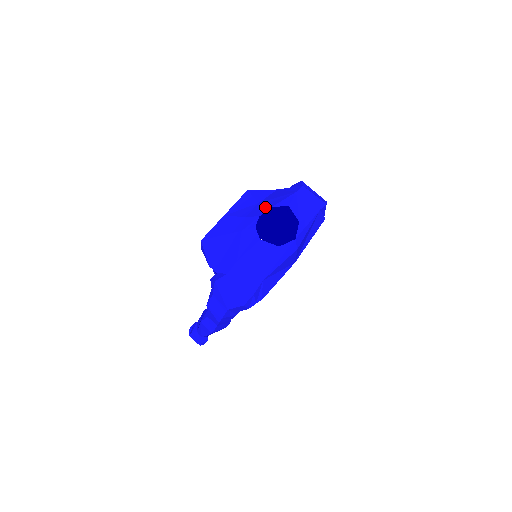
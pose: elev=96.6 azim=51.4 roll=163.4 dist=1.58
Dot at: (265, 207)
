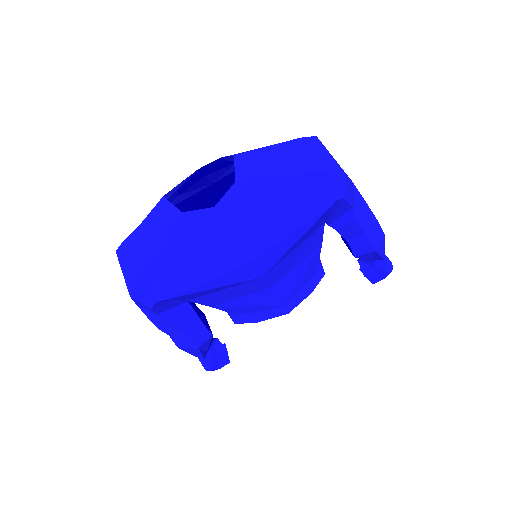
Dot at: (221, 160)
